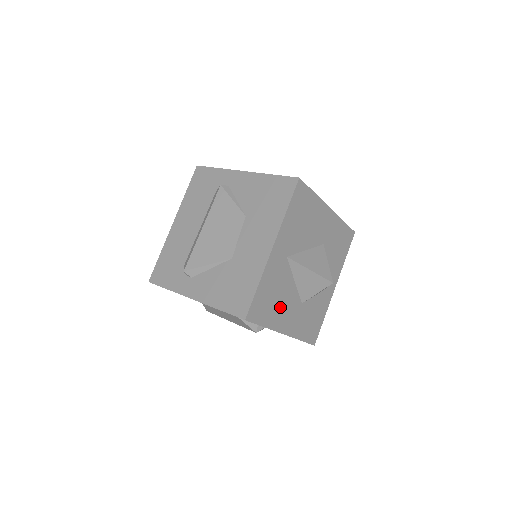
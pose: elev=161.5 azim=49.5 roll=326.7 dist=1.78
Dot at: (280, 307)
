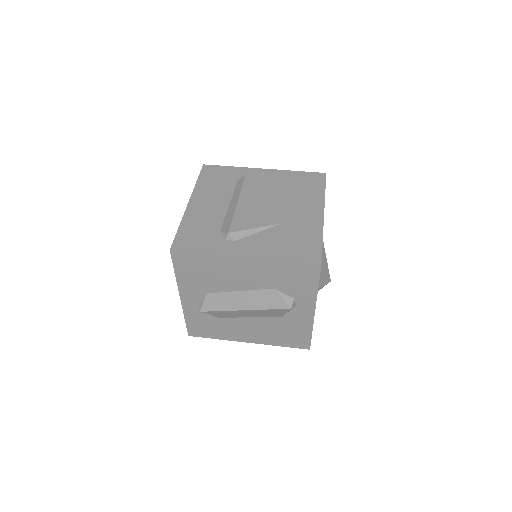
Dot at: occluded
